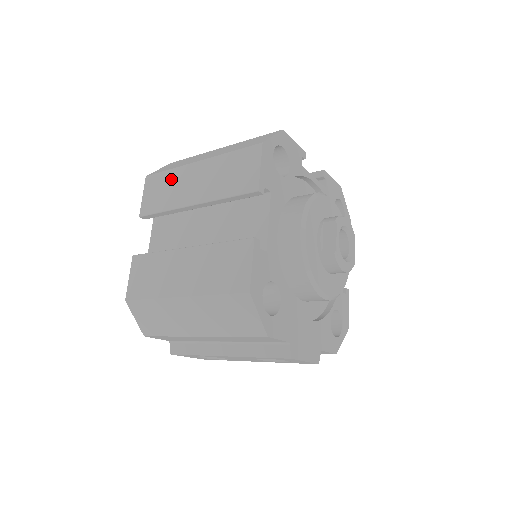
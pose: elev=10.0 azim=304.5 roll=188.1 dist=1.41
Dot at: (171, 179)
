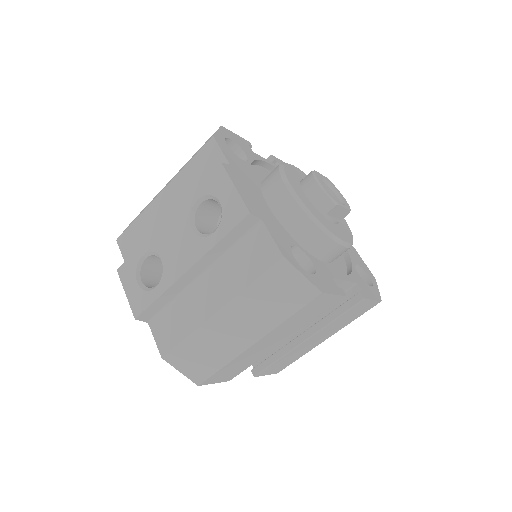
Dot at: occluded
